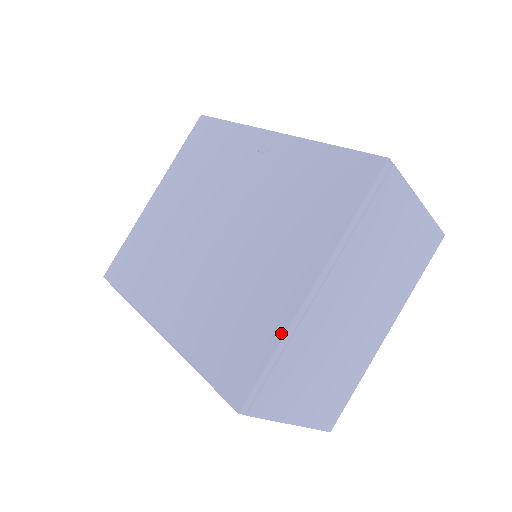
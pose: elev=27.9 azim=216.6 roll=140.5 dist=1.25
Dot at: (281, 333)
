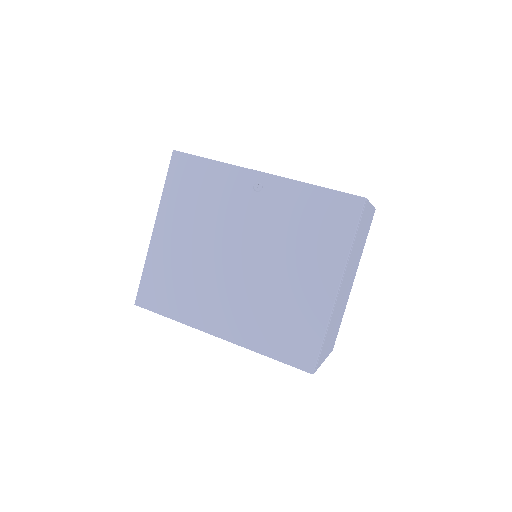
Dot at: (325, 322)
